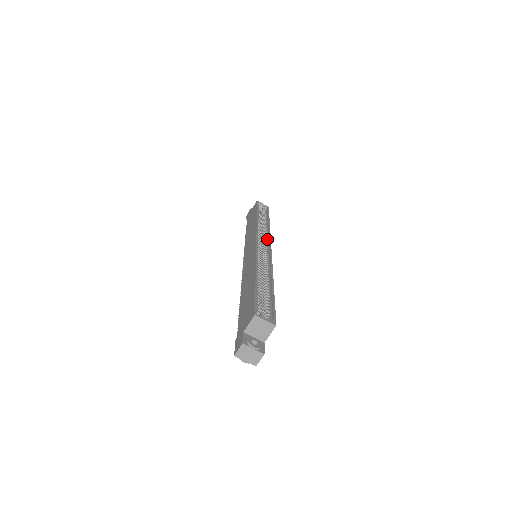
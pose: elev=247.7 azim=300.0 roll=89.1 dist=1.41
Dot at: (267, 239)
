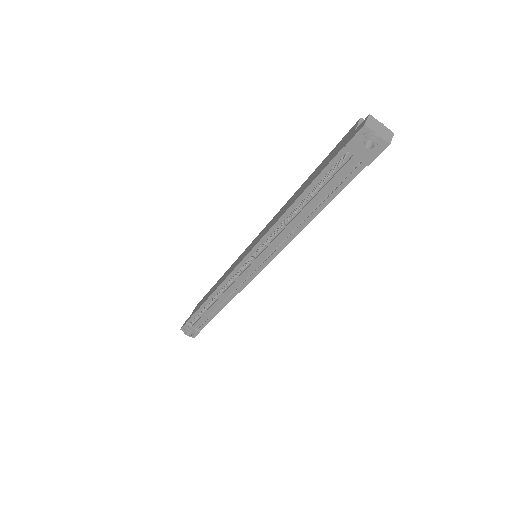
Dot at: occluded
